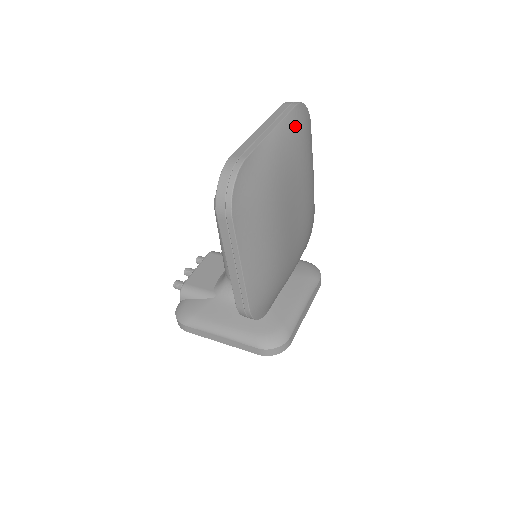
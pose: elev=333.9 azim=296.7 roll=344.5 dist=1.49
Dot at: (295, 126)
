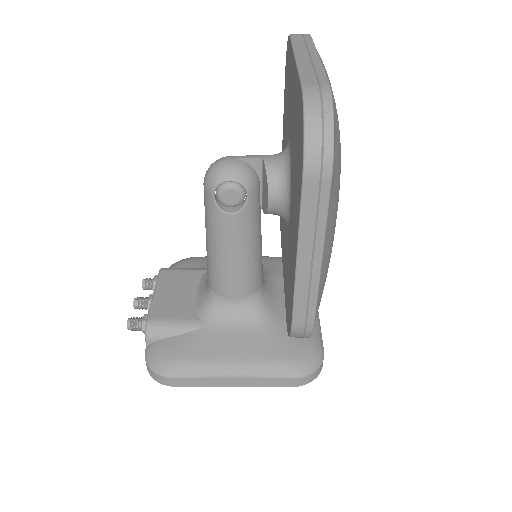
Dot at: occluded
